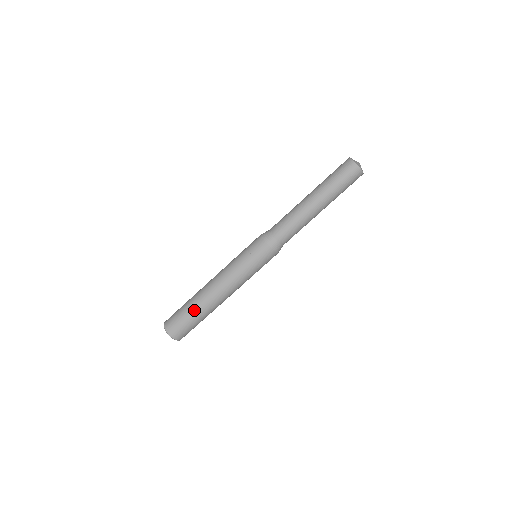
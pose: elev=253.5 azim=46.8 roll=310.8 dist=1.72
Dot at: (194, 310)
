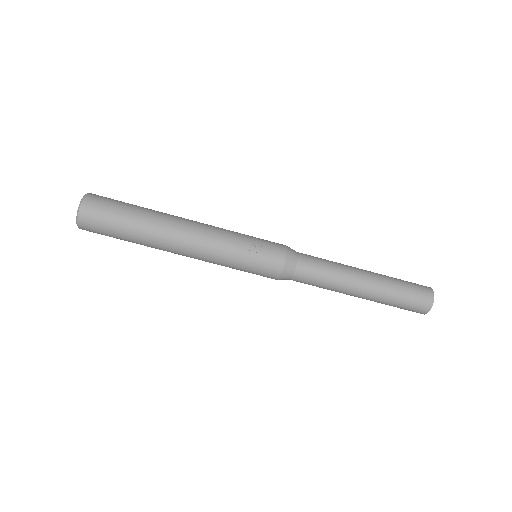
Dot at: (137, 228)
